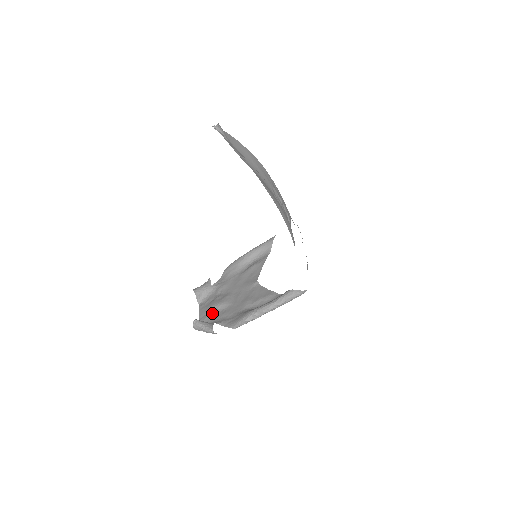
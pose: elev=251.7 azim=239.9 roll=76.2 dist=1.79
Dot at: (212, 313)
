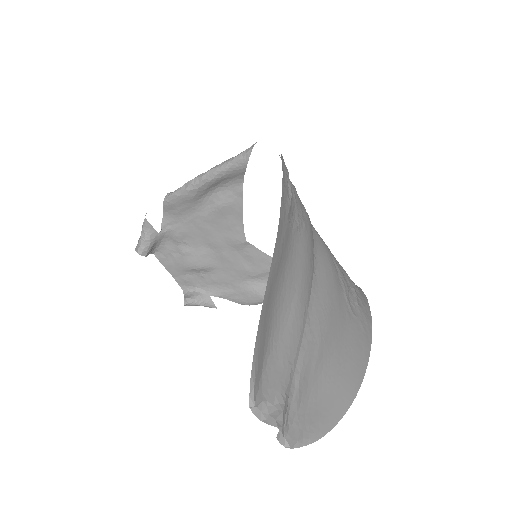
Dot at: (192, 275)
